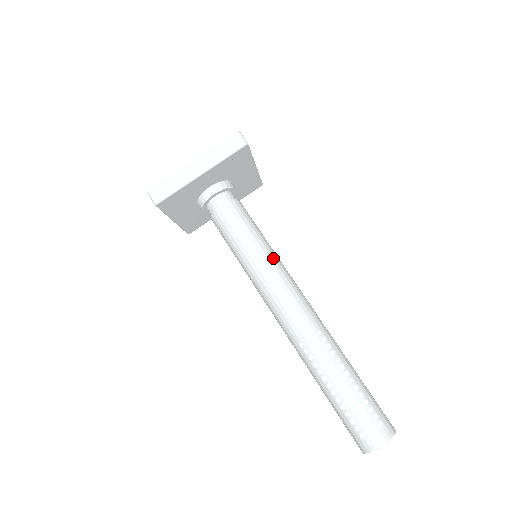
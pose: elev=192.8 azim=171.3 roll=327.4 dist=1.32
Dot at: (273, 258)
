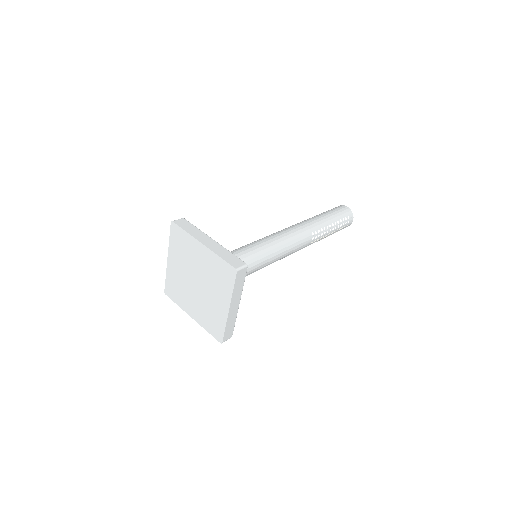
Dot at: (273, 249)
